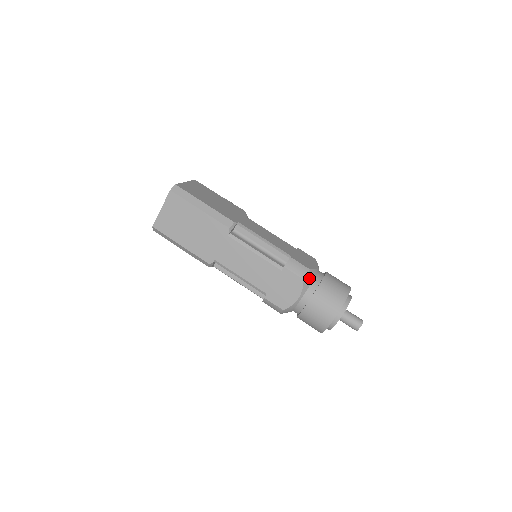
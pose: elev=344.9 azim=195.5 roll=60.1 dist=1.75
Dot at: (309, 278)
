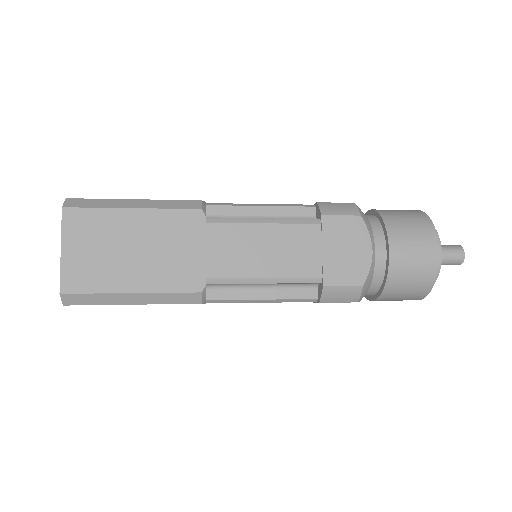
Dot at: (363, 215)
